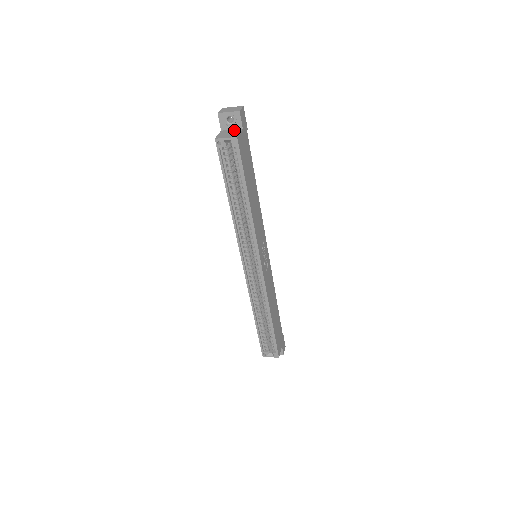
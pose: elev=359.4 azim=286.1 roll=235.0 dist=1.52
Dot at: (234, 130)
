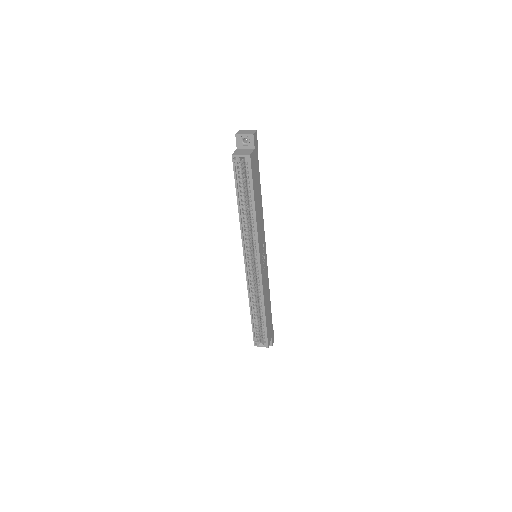
Dot at: (247, 149)
